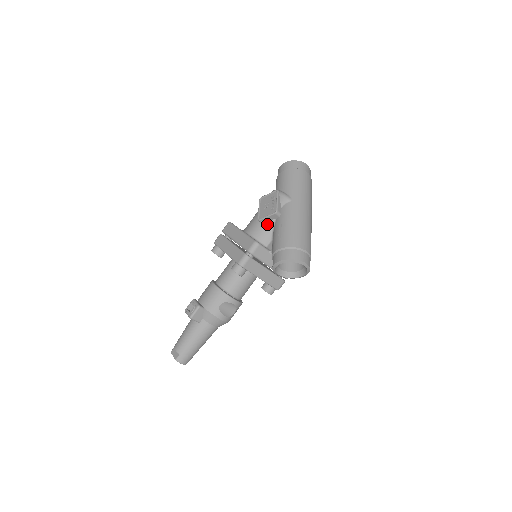
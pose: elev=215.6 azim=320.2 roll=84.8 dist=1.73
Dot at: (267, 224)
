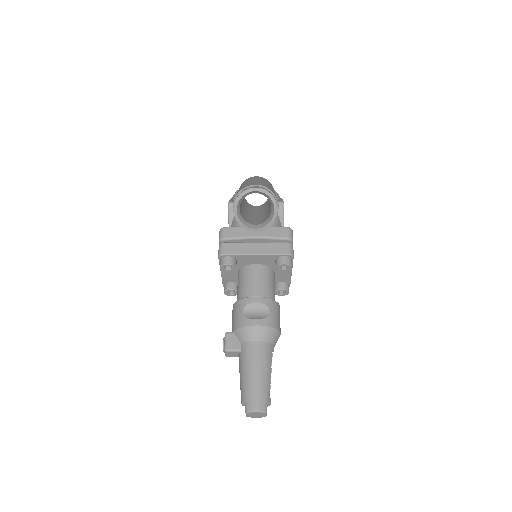
Dot at: (234, 220)
